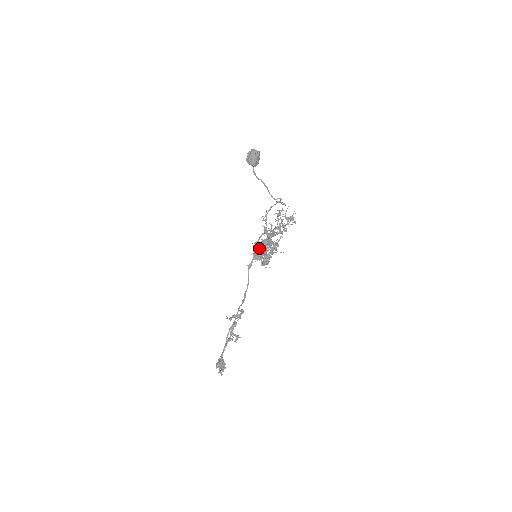
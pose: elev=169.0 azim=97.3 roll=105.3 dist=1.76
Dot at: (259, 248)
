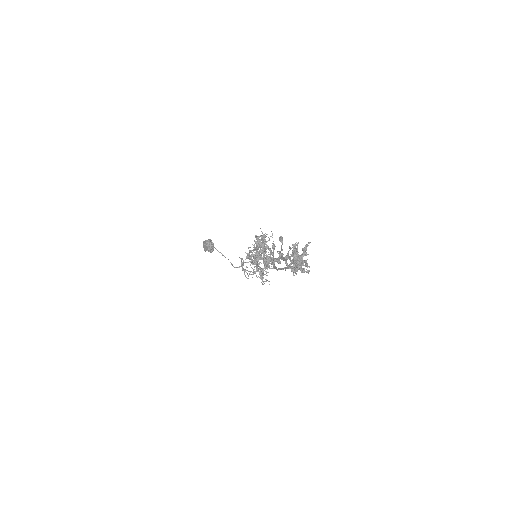
Dot at: occluded
